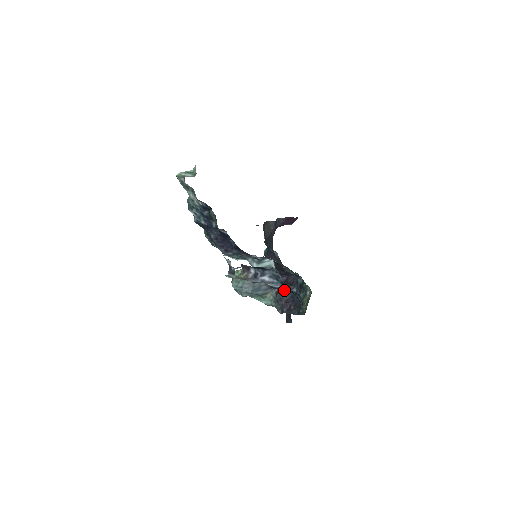
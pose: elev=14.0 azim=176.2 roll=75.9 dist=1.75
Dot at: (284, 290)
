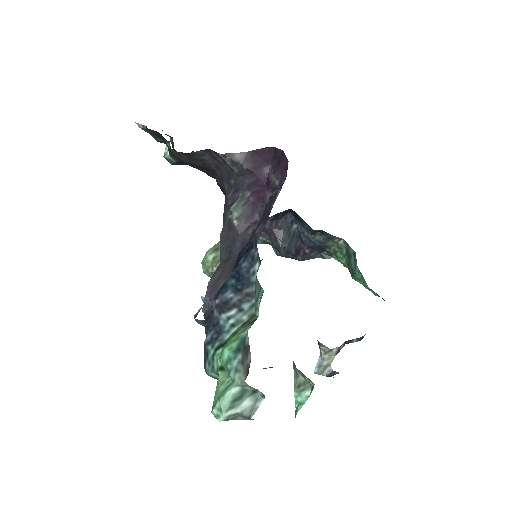
Dot at: (284, 238)
